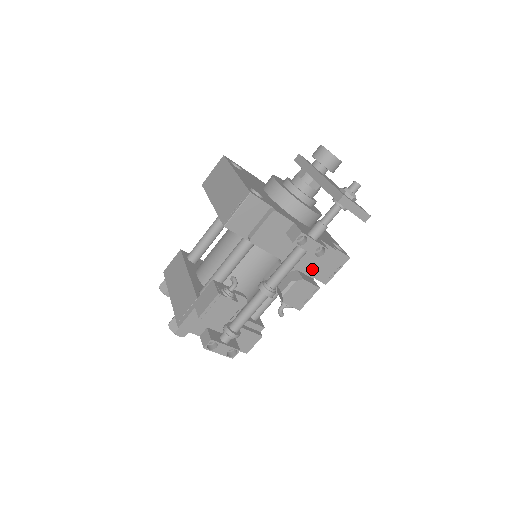
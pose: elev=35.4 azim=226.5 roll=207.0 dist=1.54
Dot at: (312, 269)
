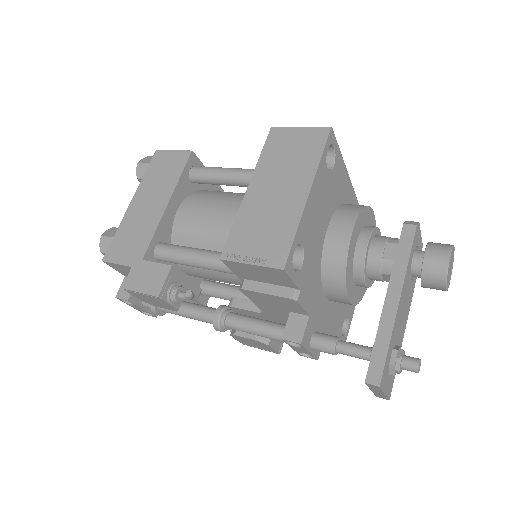
Dot at: occluded
